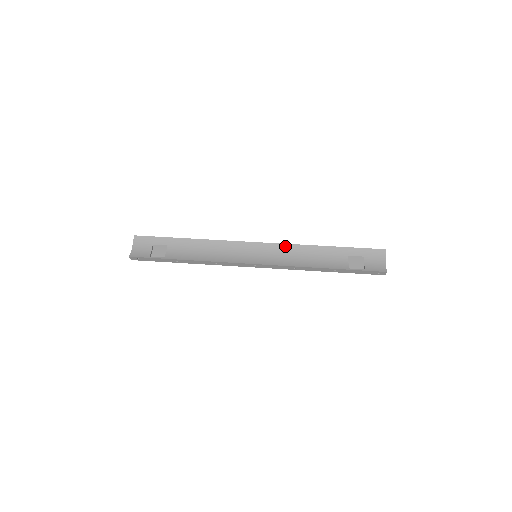
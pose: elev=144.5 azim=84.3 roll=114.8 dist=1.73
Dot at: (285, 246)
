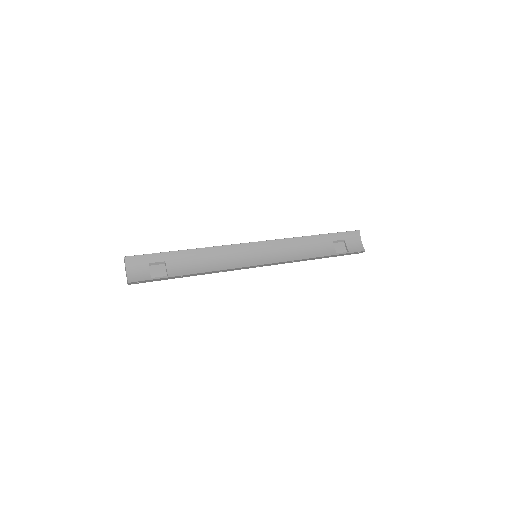
Dot at: (280, 241)
